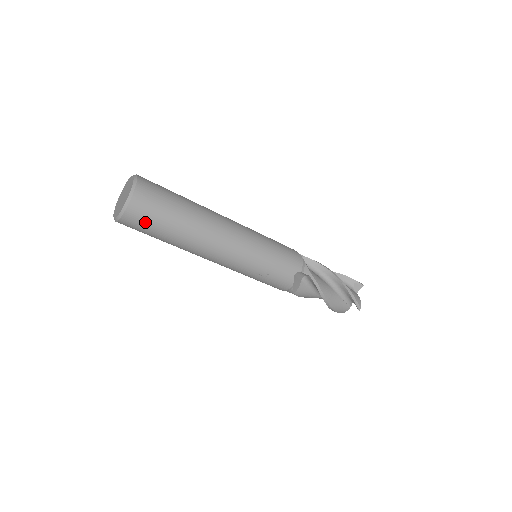
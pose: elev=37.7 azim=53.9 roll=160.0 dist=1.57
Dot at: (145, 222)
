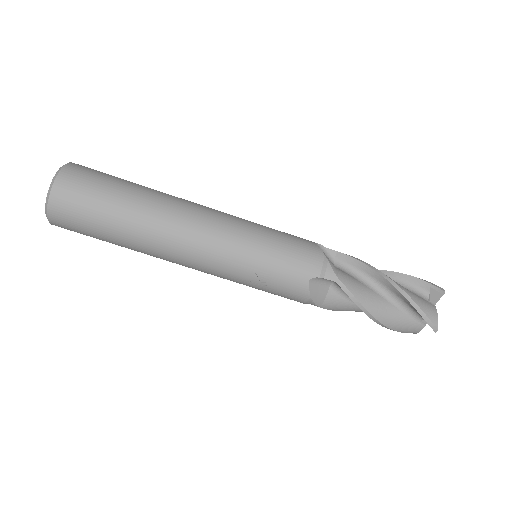
Dot at: (77, 223)
